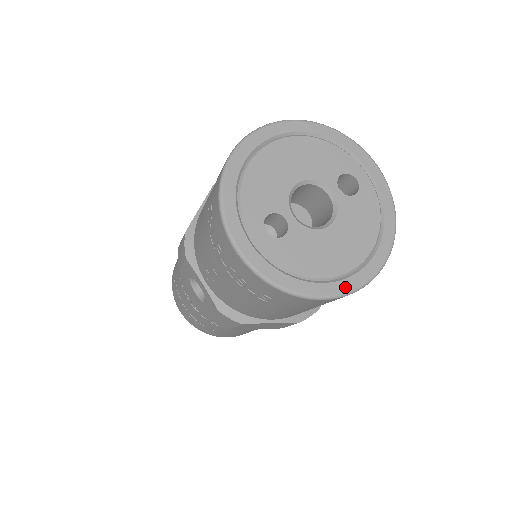
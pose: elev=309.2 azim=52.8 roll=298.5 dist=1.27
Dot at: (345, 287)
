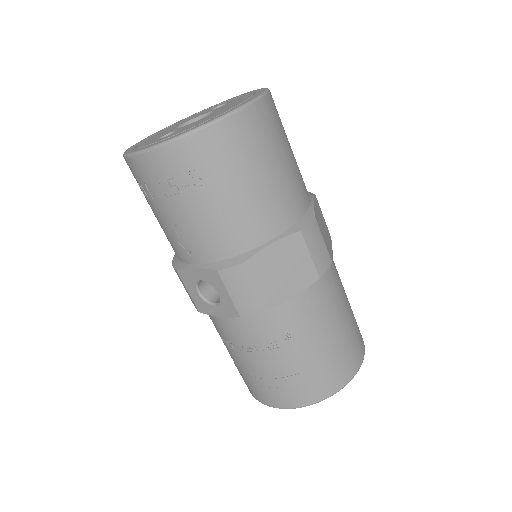
Dot at: (233, 109)
